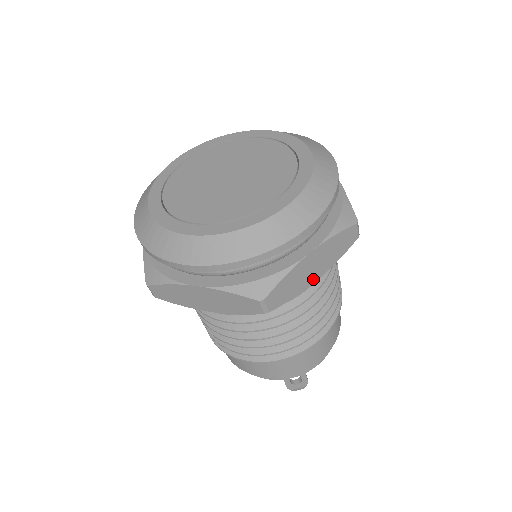
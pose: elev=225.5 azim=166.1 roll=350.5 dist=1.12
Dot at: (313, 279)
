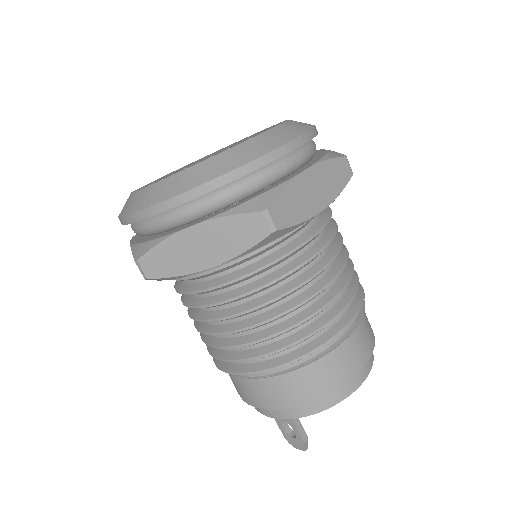
Dot at: (204, 264)
